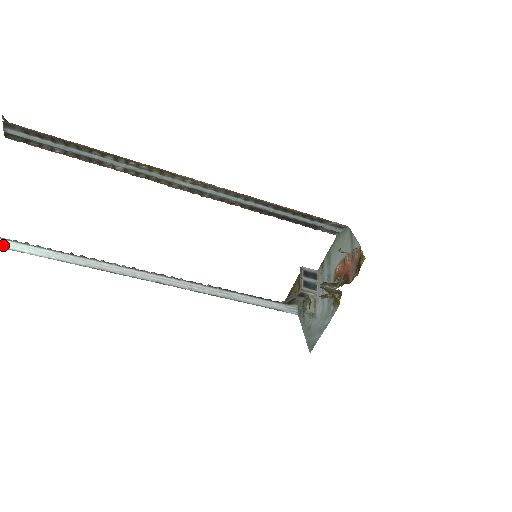
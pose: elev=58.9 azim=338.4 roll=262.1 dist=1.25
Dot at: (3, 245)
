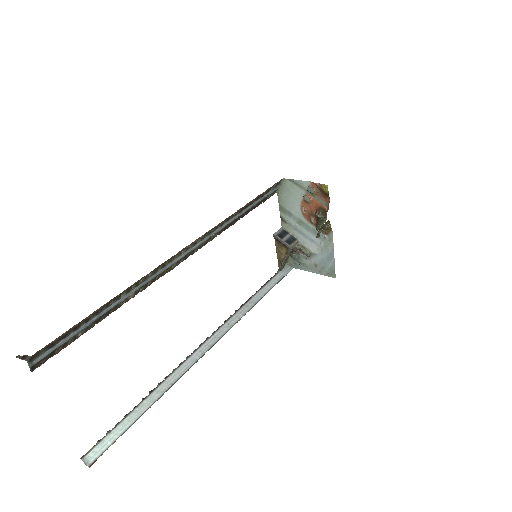
Dot at: (96, 455)
